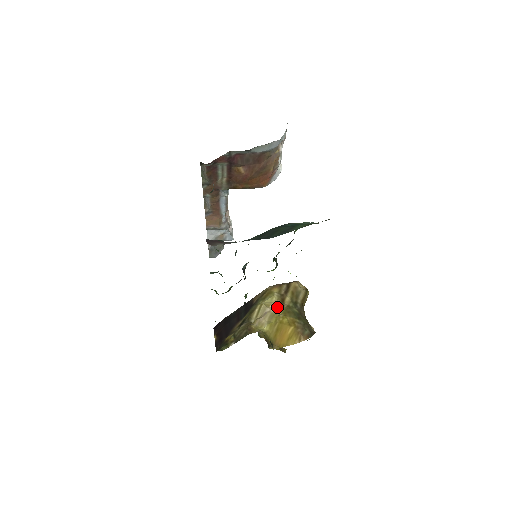
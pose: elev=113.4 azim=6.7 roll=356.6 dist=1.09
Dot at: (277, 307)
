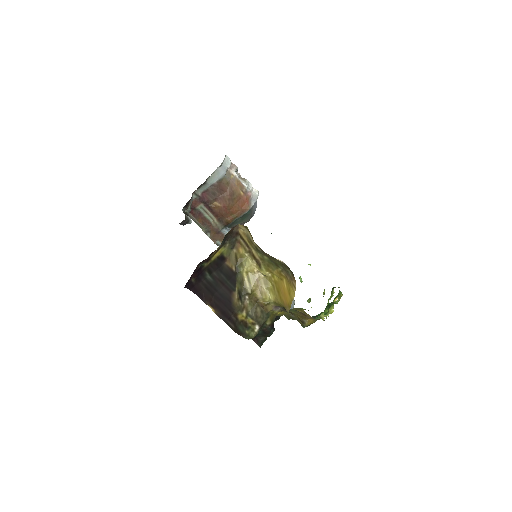
Dot at: (258, 267)
